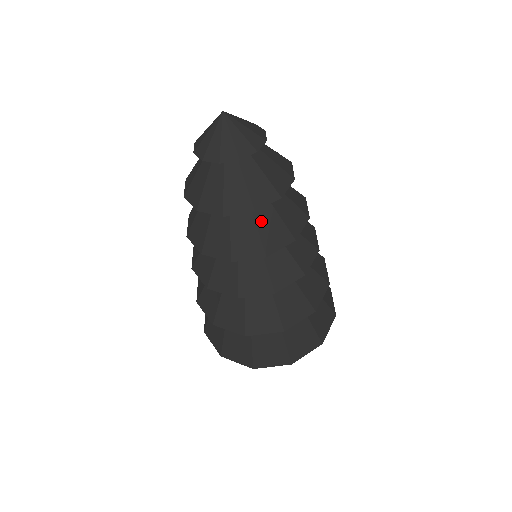
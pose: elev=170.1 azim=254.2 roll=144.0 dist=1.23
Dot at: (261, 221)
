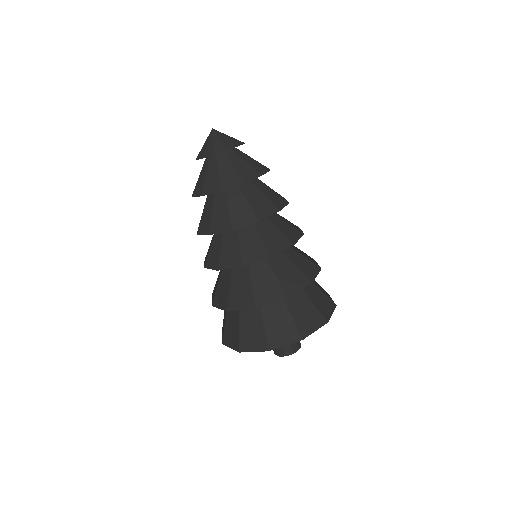
Dot at: (250, 198)
